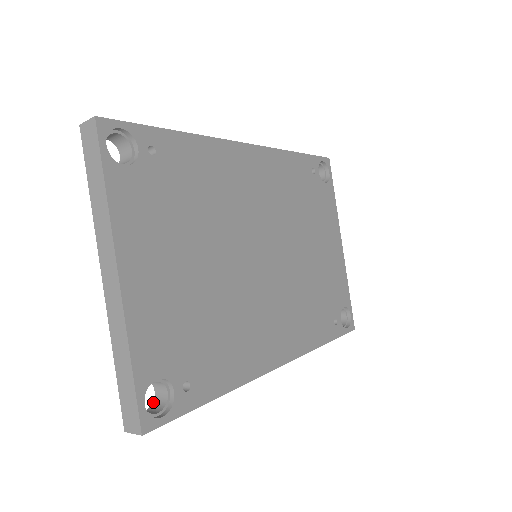
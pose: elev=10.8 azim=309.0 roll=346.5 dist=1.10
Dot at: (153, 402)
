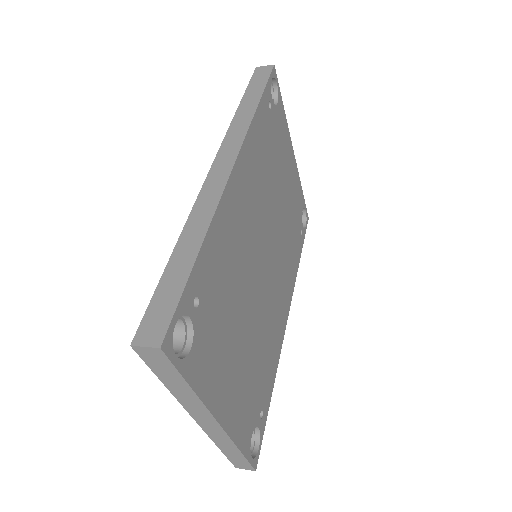
Dot at: occluded
